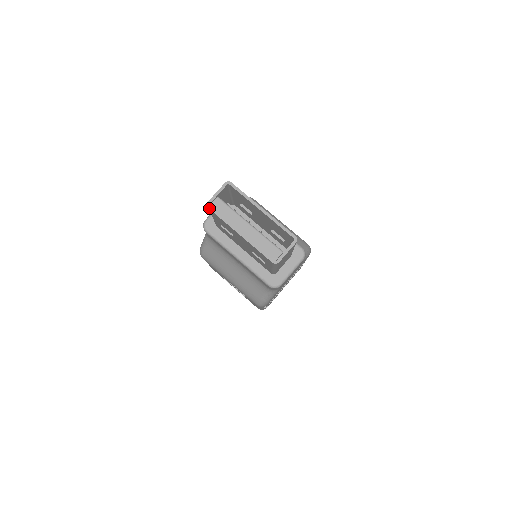
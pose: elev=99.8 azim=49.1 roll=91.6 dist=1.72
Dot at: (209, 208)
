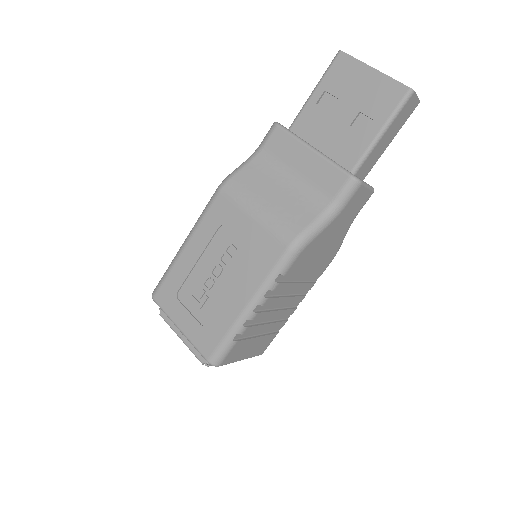
Dot at: (342, 51)
